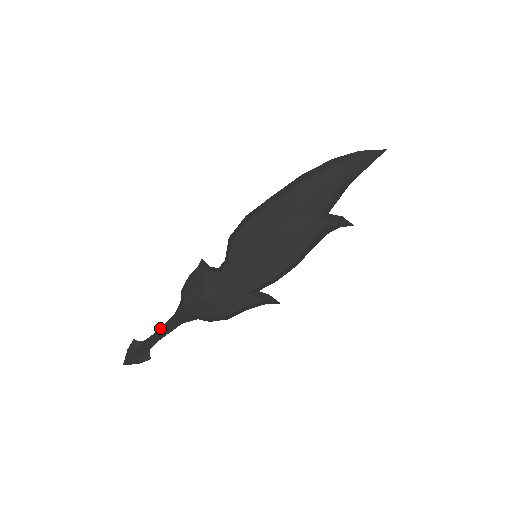
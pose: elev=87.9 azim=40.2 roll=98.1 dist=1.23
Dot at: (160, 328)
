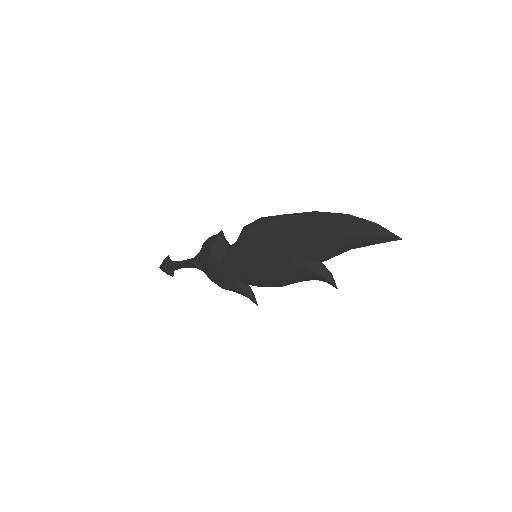
Dot at: (183, 260)
